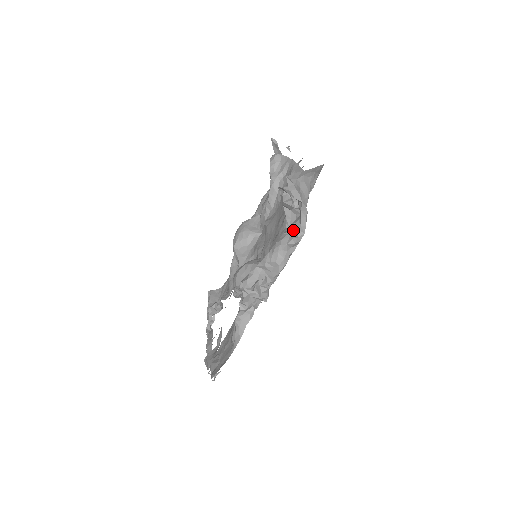
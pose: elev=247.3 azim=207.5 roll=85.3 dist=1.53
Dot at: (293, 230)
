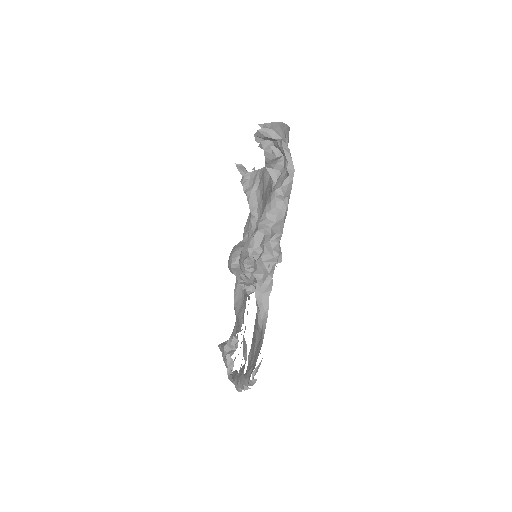
Dot at: (282, 177)
